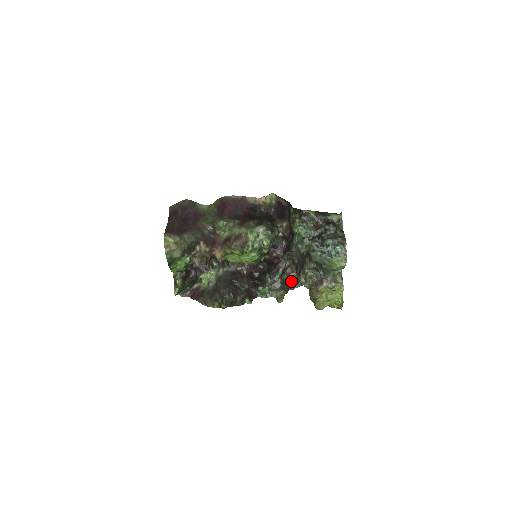
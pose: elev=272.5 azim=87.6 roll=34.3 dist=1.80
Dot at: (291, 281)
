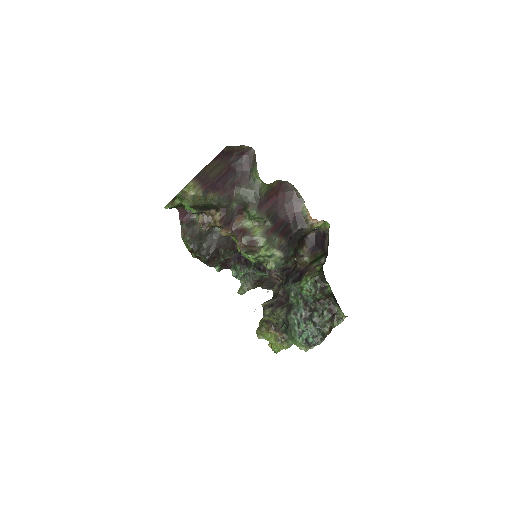
Dot at: (268, 283)
